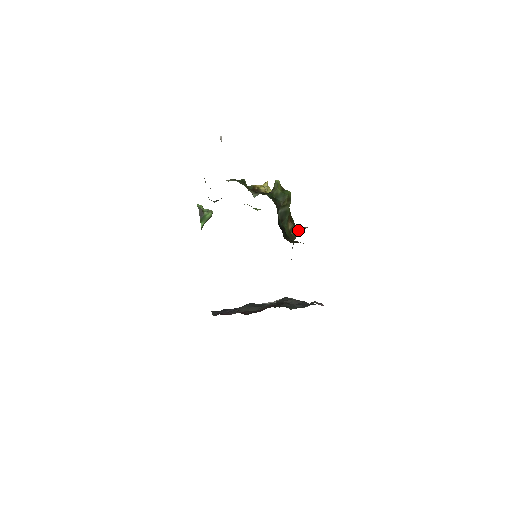
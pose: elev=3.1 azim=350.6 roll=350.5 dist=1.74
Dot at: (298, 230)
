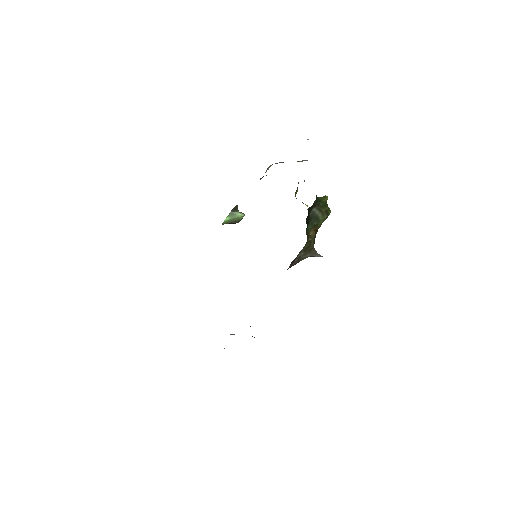
Dot at: (313, 250)
